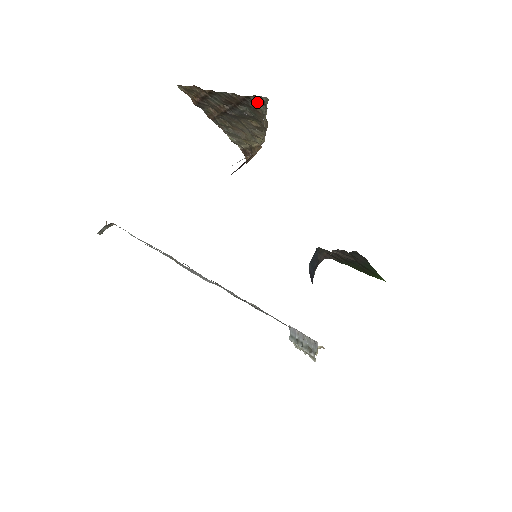
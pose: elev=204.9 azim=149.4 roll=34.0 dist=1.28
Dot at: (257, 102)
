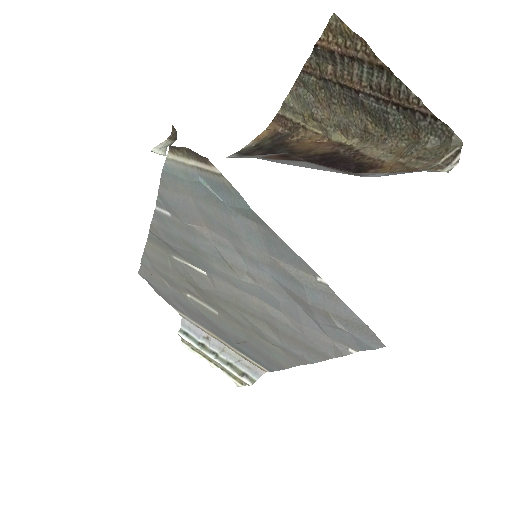
Dot at: (436, 129)
